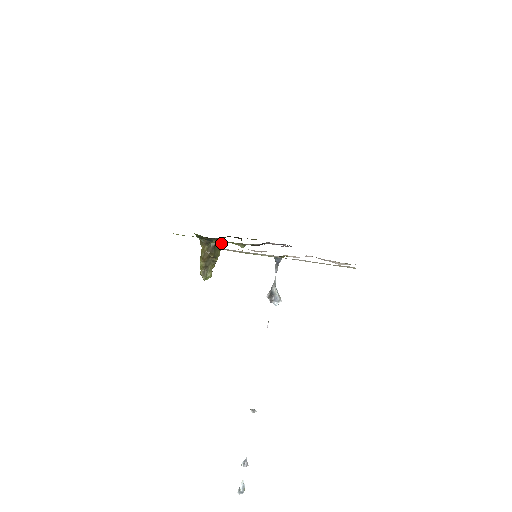
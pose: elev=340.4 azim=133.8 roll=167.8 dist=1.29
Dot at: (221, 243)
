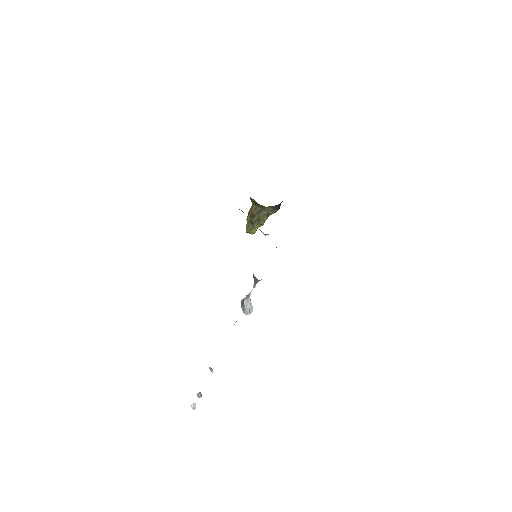
Dot at: (273, 209)
